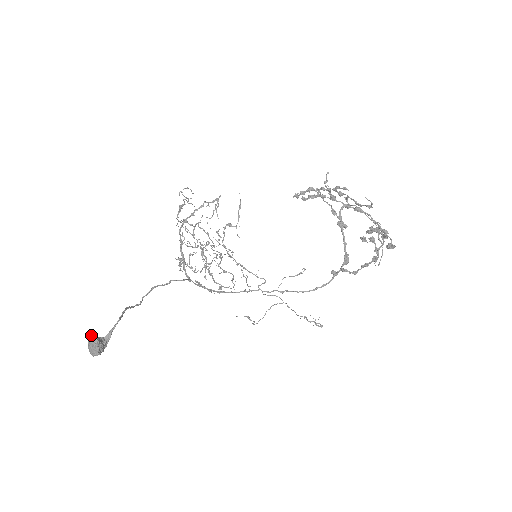
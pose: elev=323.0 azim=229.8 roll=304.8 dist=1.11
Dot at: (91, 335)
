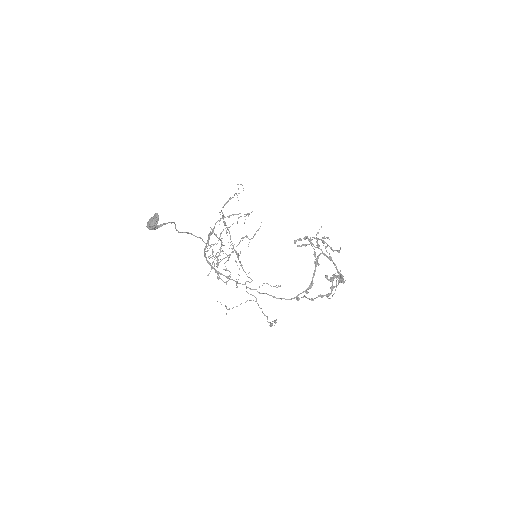
Dot at: (156, 213)
